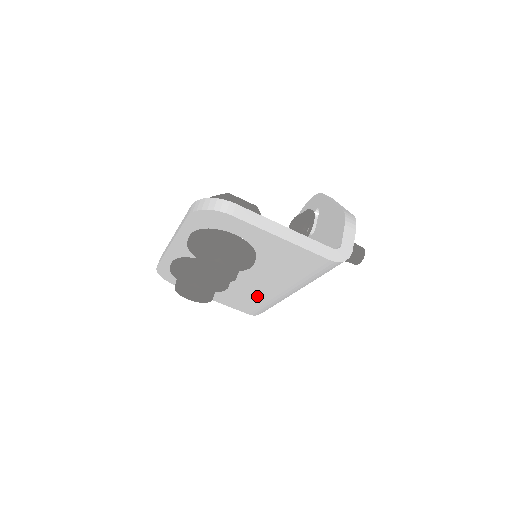
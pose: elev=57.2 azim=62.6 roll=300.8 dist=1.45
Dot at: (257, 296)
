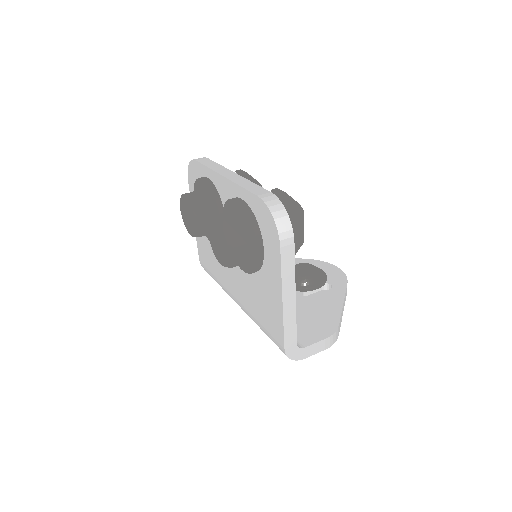
Dot at: (219, 270)
